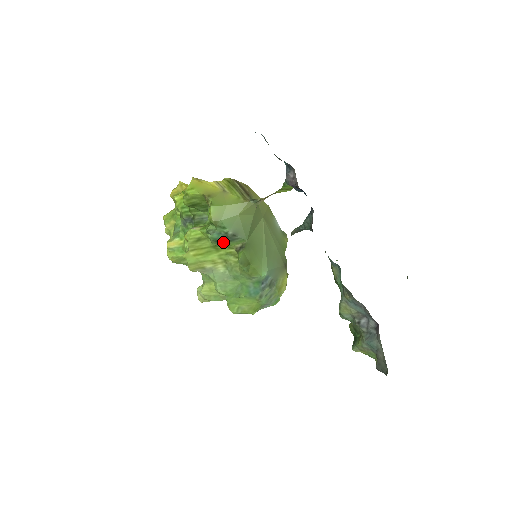
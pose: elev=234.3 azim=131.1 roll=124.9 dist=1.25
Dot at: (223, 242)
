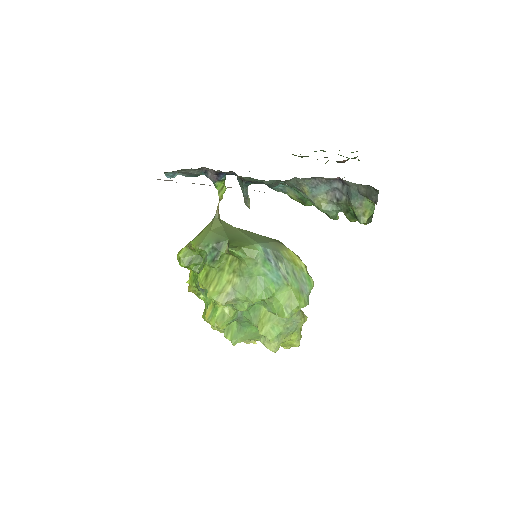
Dot at: (217, 257)
